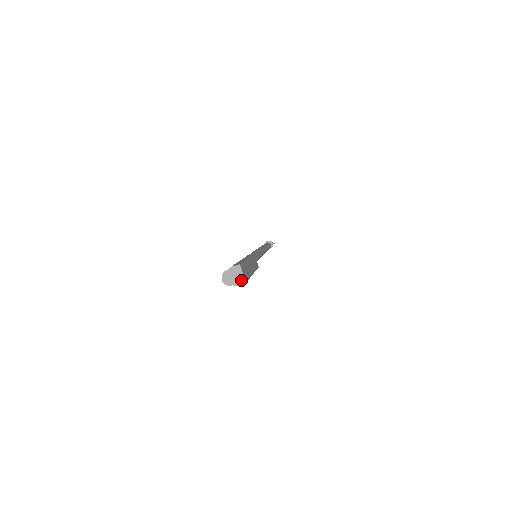
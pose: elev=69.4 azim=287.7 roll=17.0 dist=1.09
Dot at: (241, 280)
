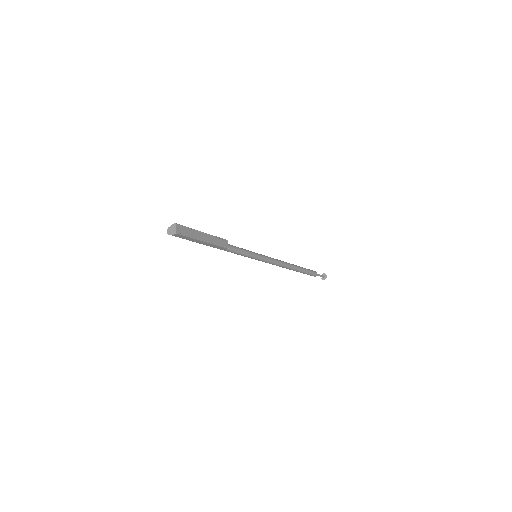
Dot at: (175, 232)
